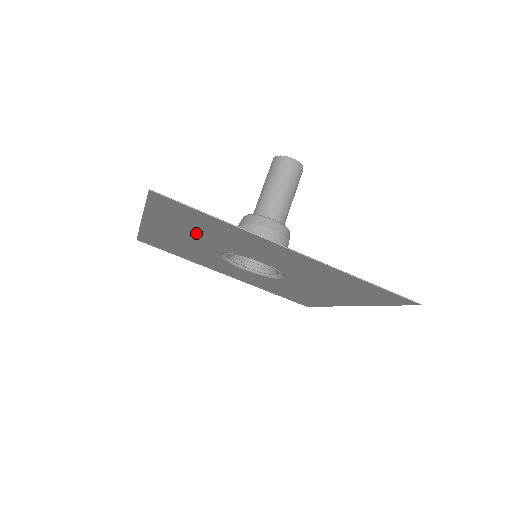
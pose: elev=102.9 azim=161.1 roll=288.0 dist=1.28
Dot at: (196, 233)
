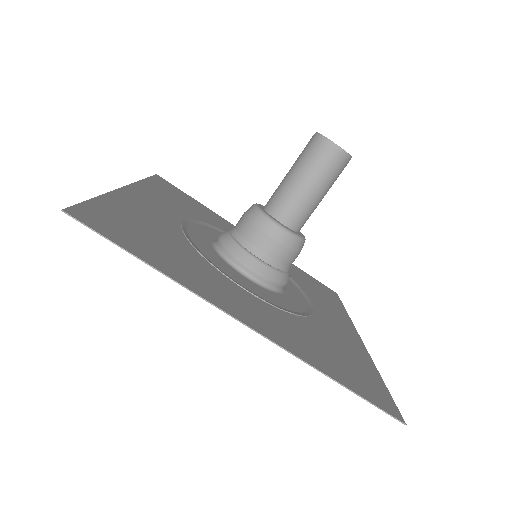
Dot at: (166, 232)
